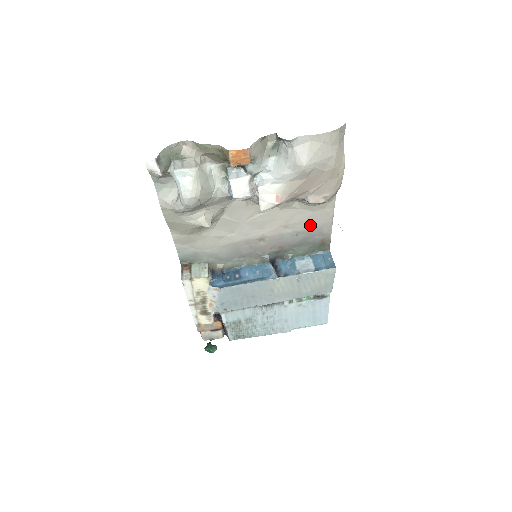
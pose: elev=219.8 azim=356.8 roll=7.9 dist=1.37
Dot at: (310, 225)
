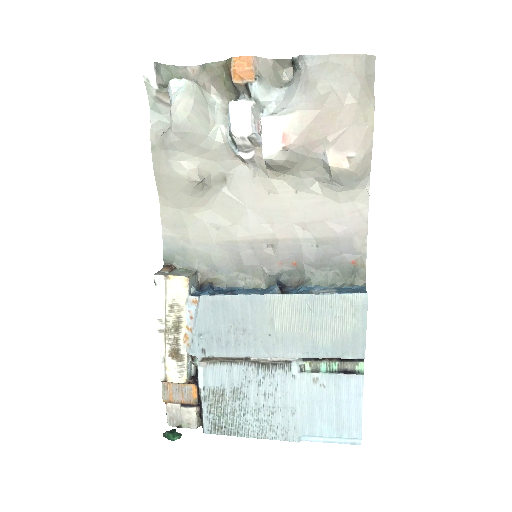
Dot at: (335, 229)
